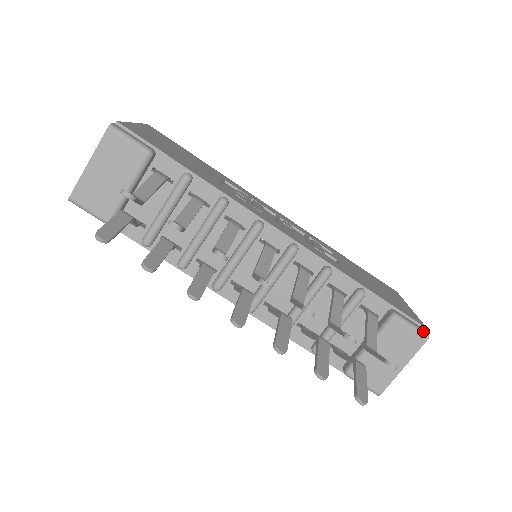
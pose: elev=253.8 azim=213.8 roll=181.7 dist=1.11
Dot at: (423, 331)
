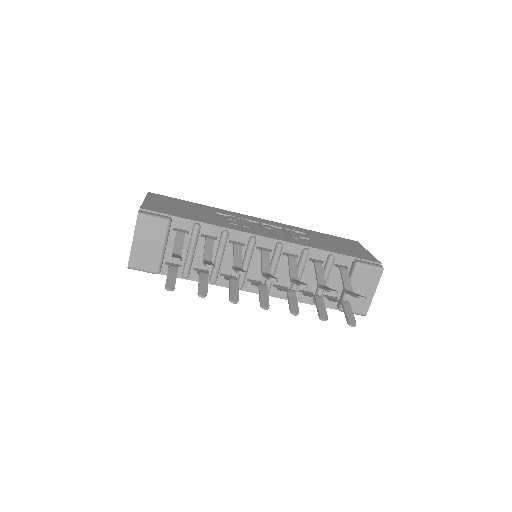
Dot at: (379, 266)
